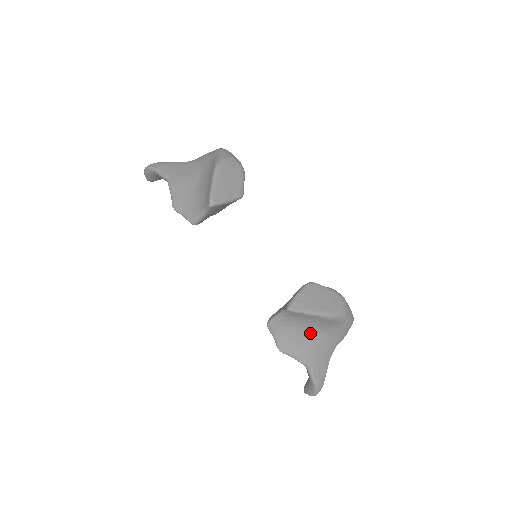
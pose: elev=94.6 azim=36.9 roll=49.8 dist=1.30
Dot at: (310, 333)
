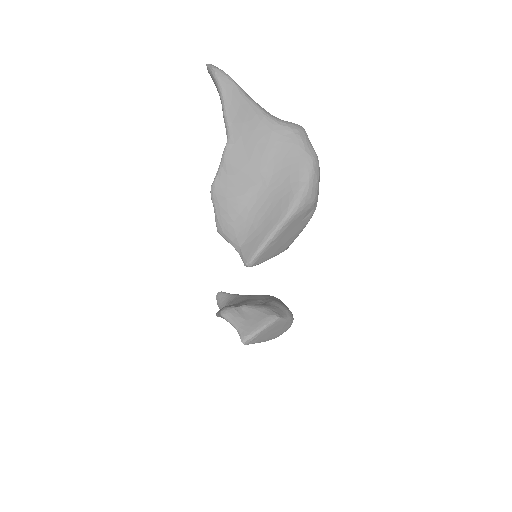
Dot at: occluded
